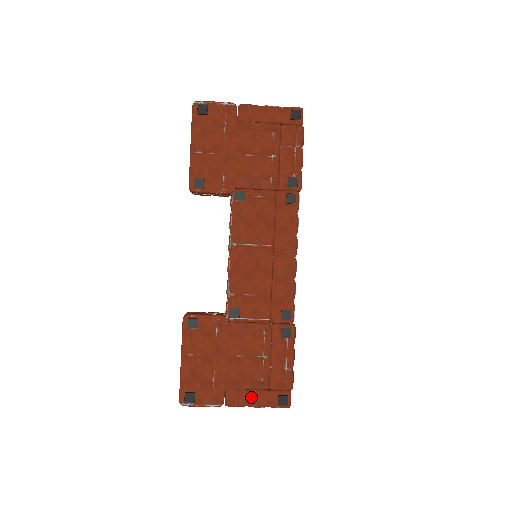
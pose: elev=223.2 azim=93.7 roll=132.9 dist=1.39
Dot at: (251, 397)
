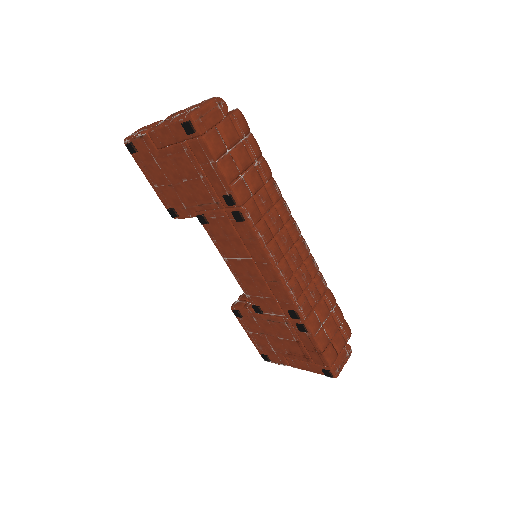
Dot at: (304, 366)
